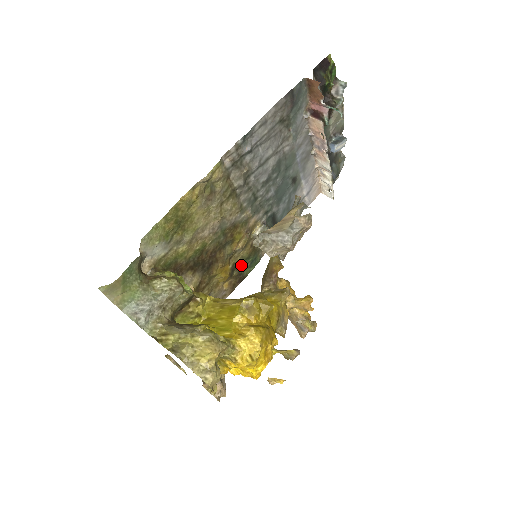
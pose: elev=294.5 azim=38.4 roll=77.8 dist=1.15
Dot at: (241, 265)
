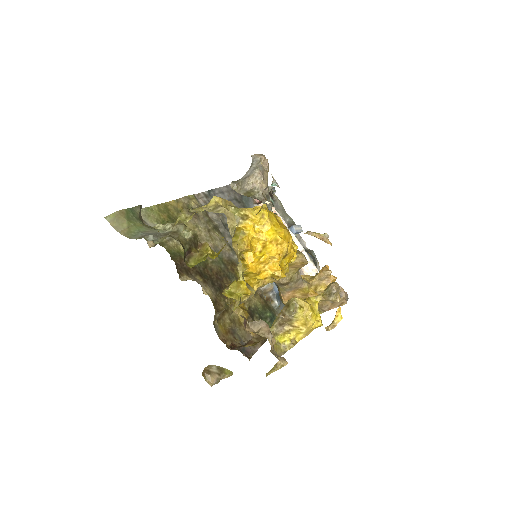
Dot at: (259, 315)
